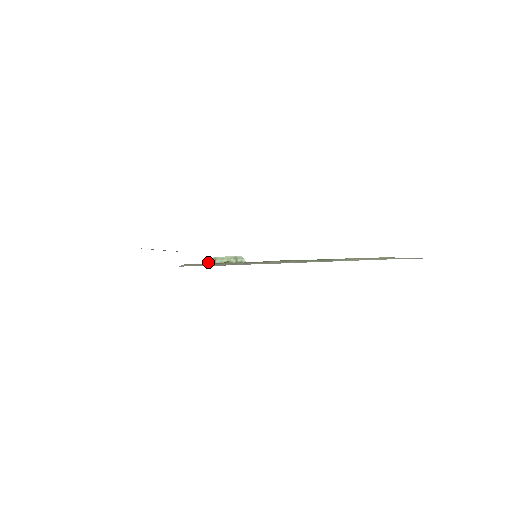
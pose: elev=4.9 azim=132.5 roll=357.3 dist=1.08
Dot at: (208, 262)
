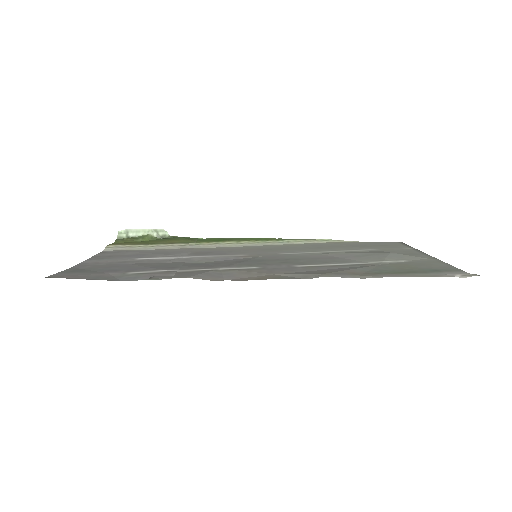
Dot at: (118, 235)
